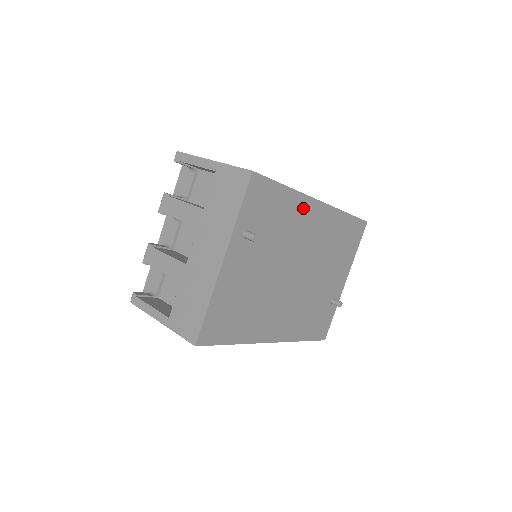
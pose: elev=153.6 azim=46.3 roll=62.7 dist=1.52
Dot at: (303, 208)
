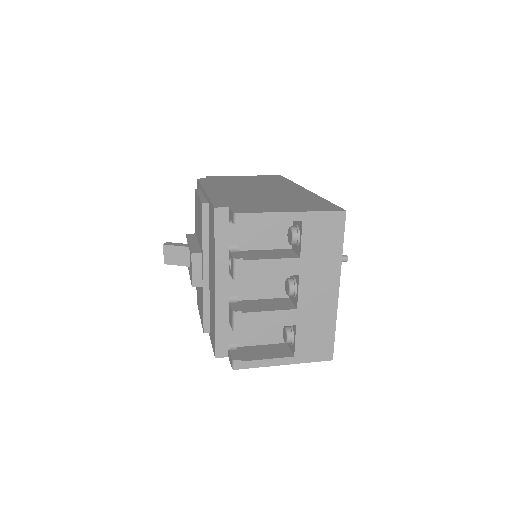
Dot at: occluded
